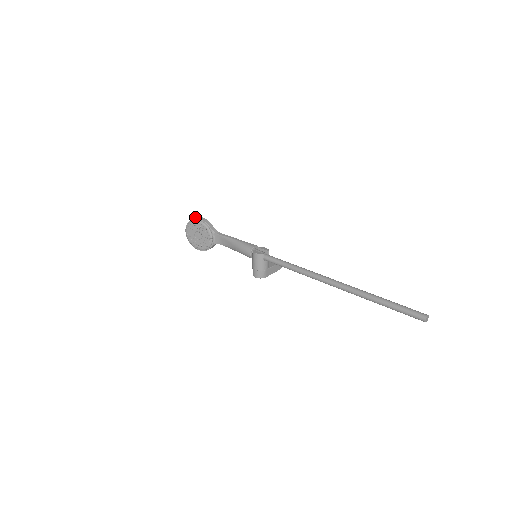
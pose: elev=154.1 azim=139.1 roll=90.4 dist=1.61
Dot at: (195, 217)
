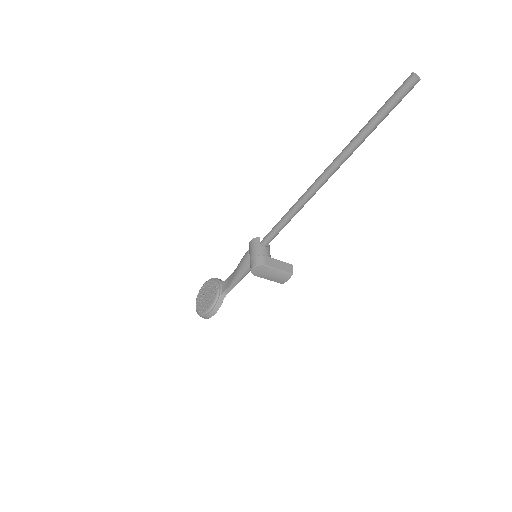
Dot at: occluded
